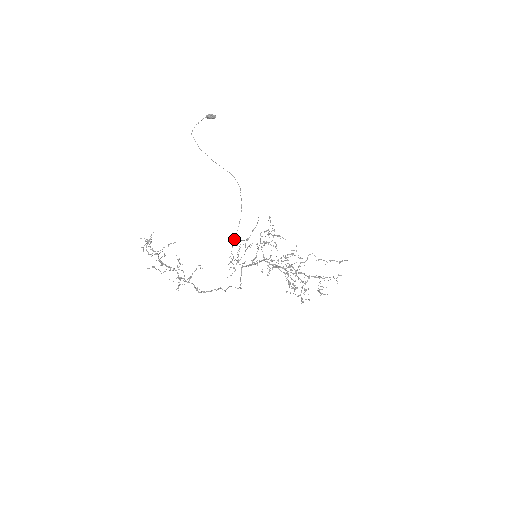
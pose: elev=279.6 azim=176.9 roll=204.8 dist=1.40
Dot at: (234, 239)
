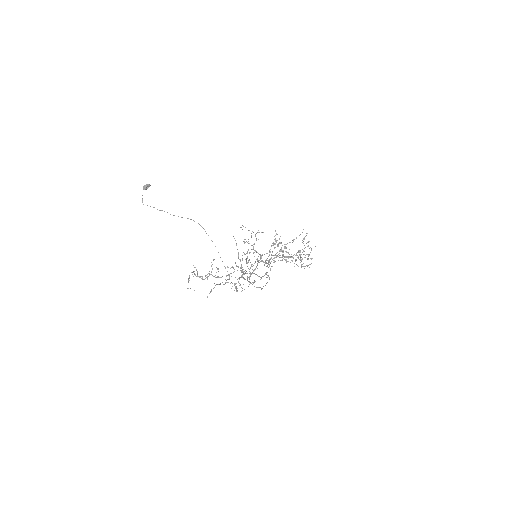
Dot at: occluded
